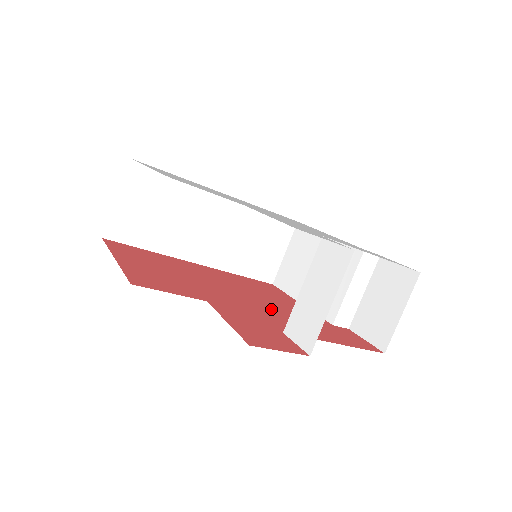
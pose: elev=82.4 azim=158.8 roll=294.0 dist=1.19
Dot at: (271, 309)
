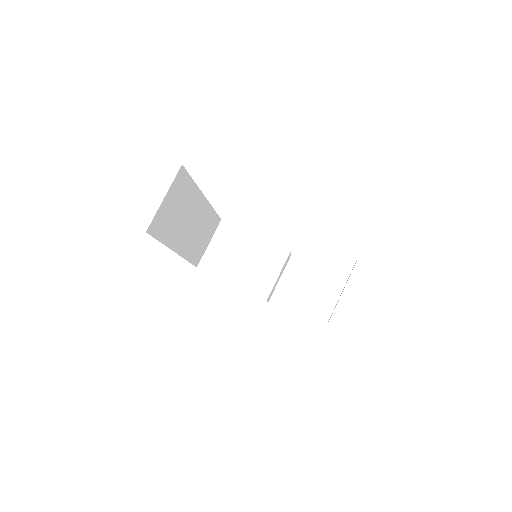
Dot at: occluded
